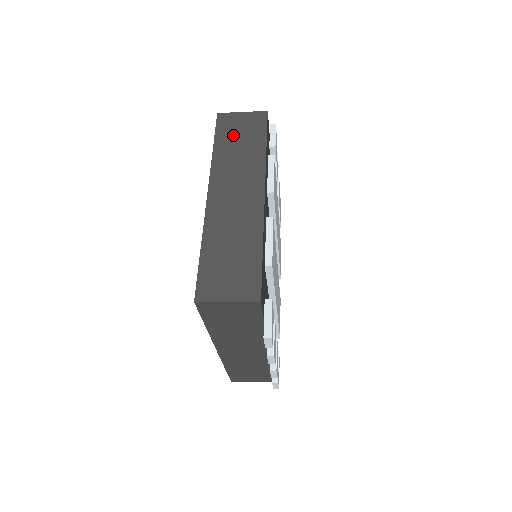
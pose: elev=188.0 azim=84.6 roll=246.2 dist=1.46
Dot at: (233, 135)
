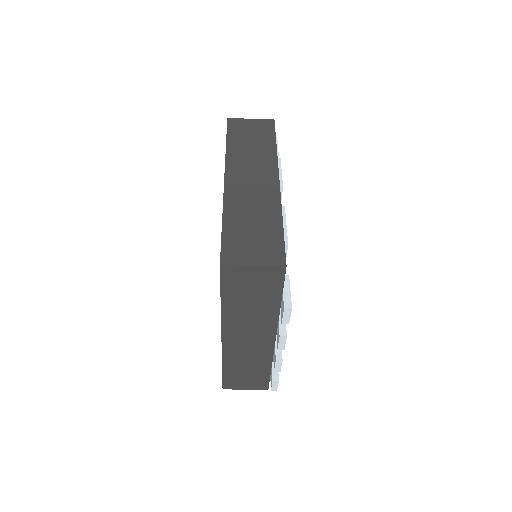
Dot at: (244, 135)
